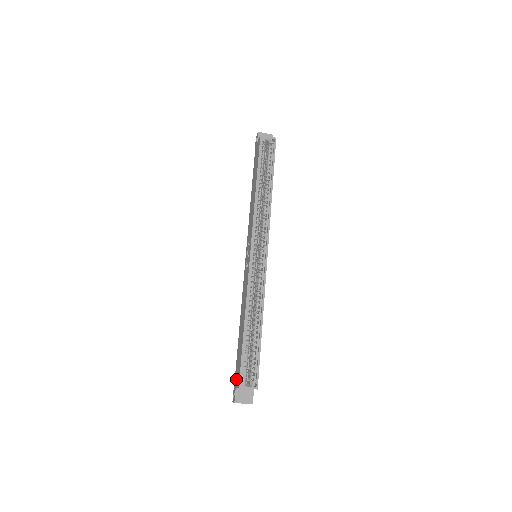
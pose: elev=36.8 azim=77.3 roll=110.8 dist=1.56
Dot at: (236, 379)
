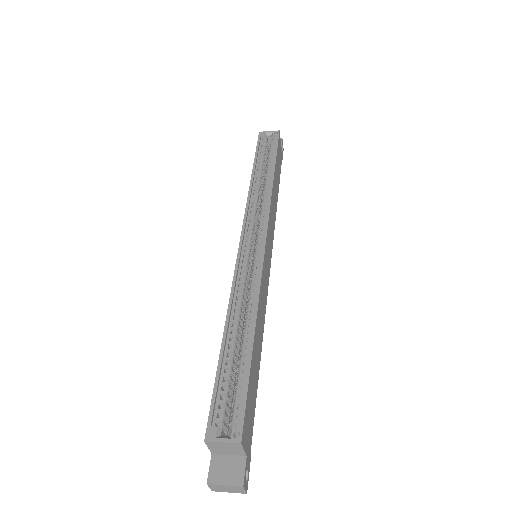
Dot at: occluded
